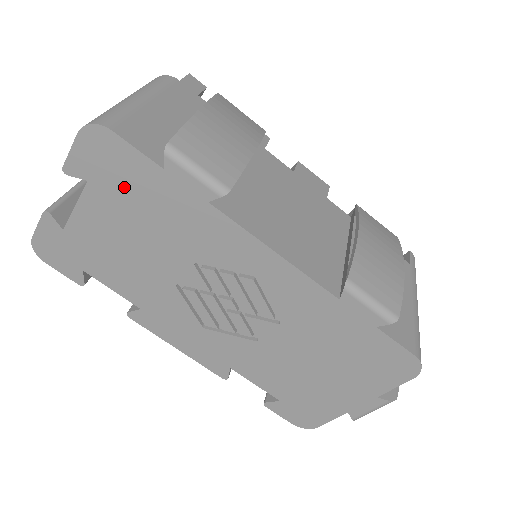
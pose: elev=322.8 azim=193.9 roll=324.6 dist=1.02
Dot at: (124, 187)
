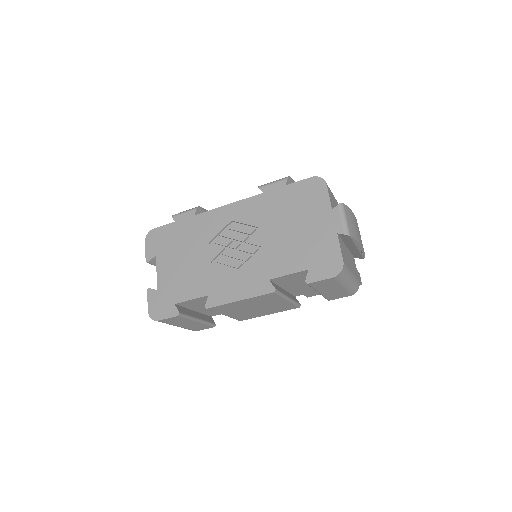
Dot at: (168, 243)
